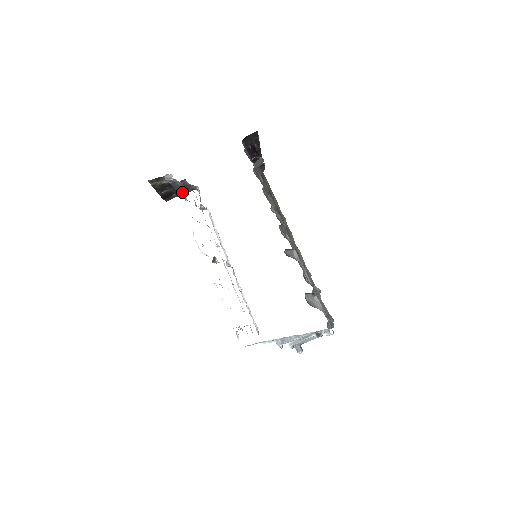
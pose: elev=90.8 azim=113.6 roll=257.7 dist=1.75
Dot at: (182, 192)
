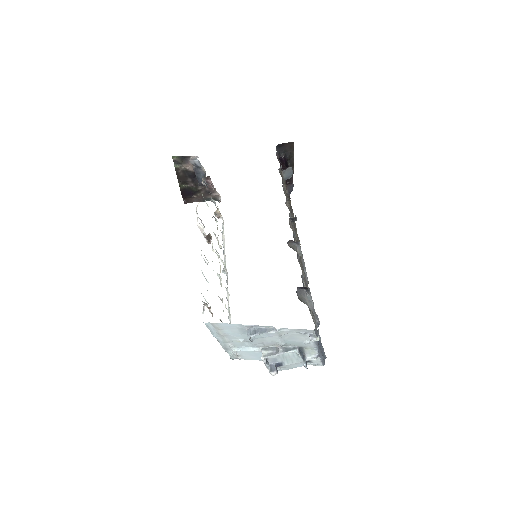
Dot at: occluded
